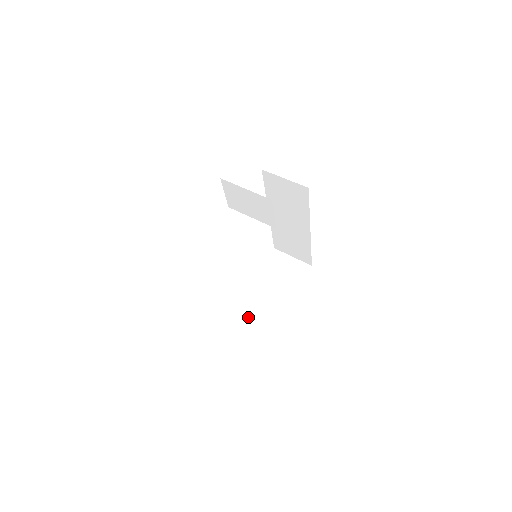
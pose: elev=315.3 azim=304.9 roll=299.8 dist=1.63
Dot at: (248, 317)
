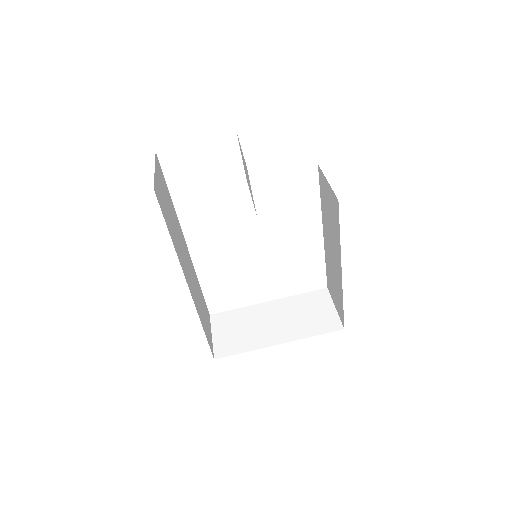
Dot at: (235, 330)
